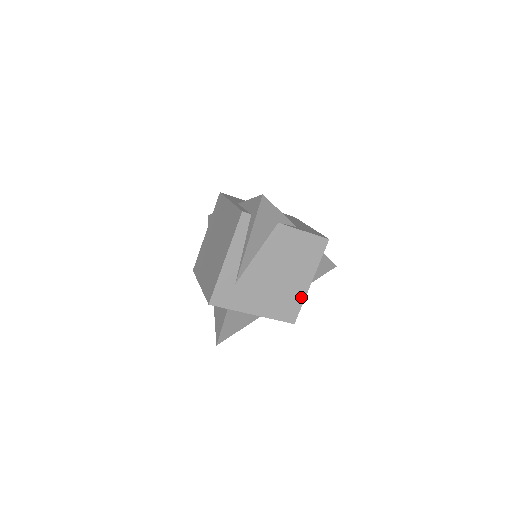
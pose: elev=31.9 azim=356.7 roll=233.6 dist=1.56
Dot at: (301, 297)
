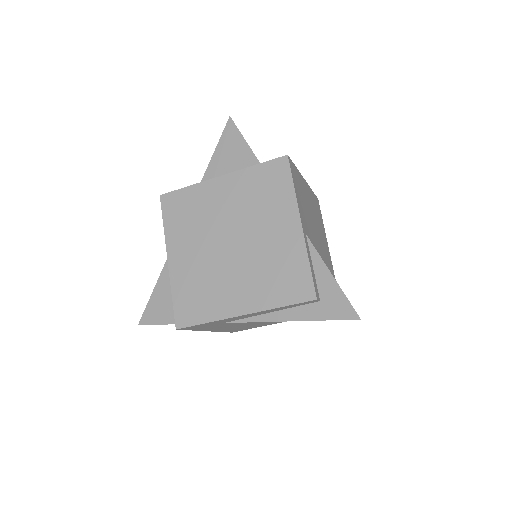
Dot at: (263, 325)
